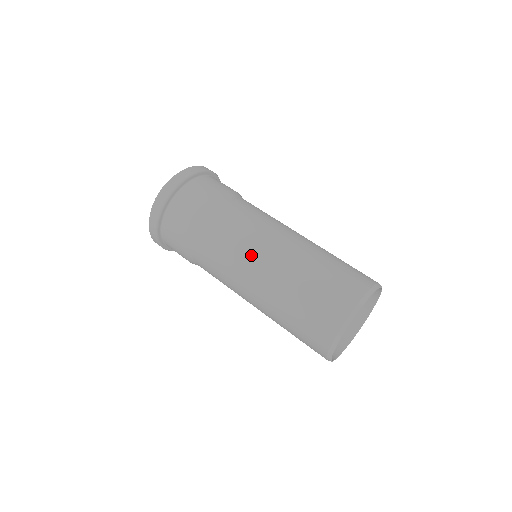
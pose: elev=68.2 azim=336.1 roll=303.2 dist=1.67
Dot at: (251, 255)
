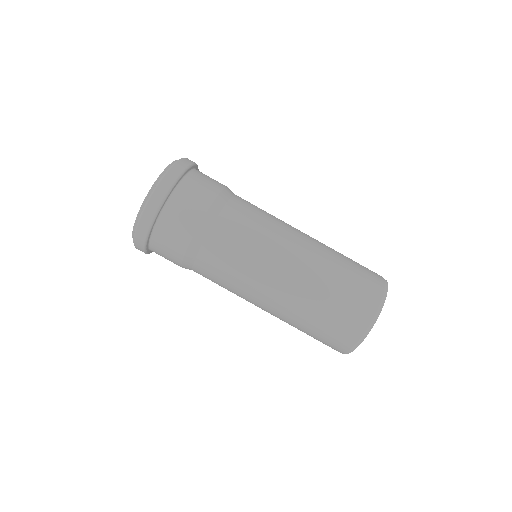
Dot at: (258, 283)
